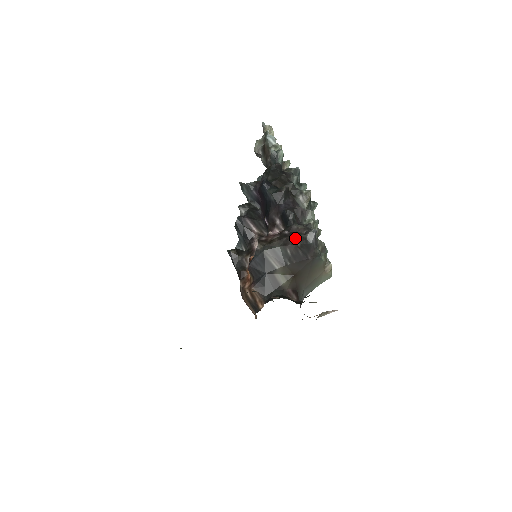
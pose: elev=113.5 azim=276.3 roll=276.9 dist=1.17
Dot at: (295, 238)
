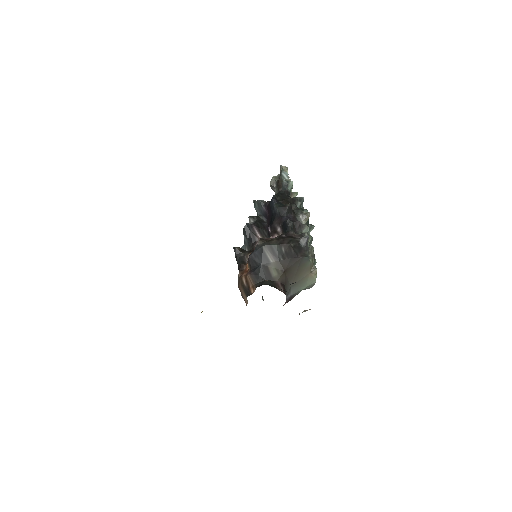
Dot at: (290, 240)
